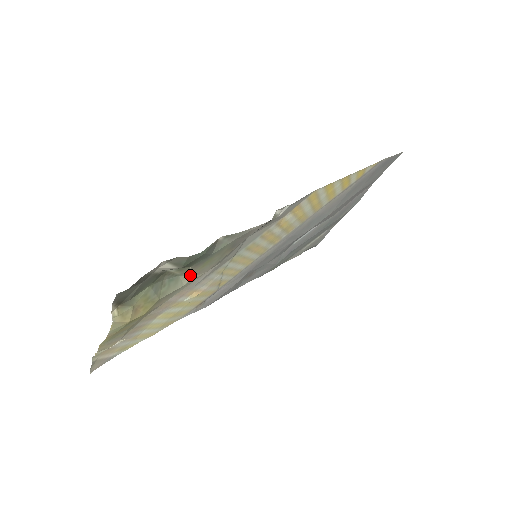
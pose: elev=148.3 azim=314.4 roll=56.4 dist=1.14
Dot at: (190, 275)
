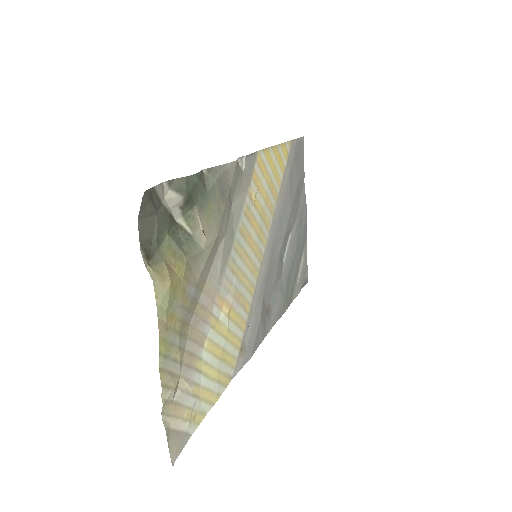
Dot at: (202, 234)
